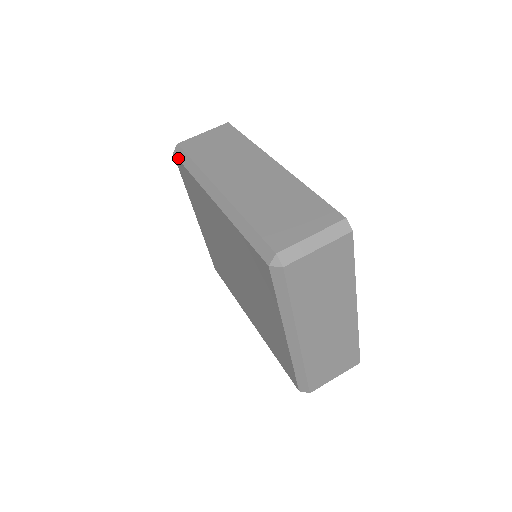
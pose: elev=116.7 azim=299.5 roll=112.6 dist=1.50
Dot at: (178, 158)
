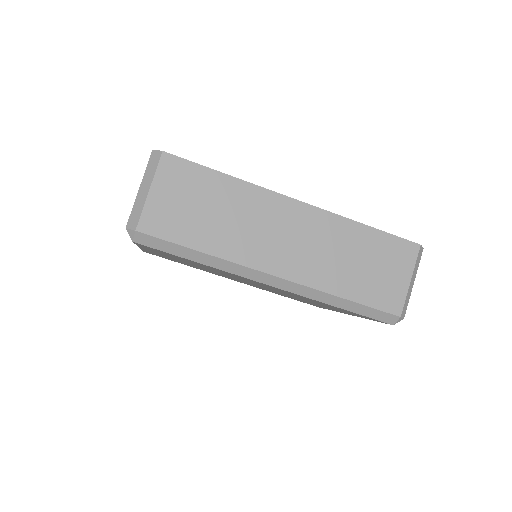
Dot at: (155, 248)
